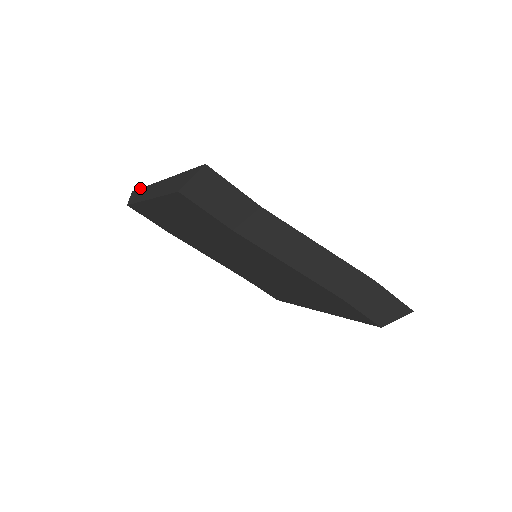
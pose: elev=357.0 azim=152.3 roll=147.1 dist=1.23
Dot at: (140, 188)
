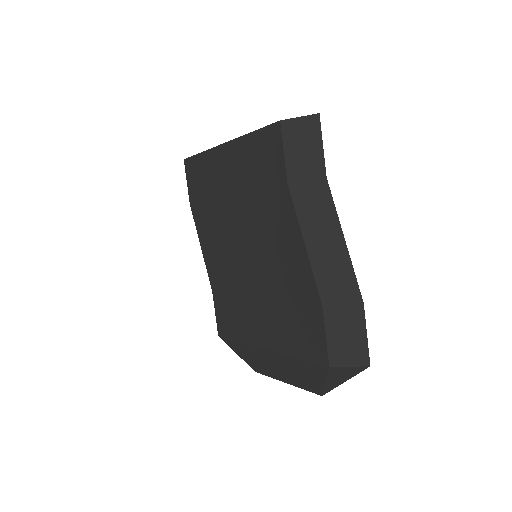
Dot at: occluded
